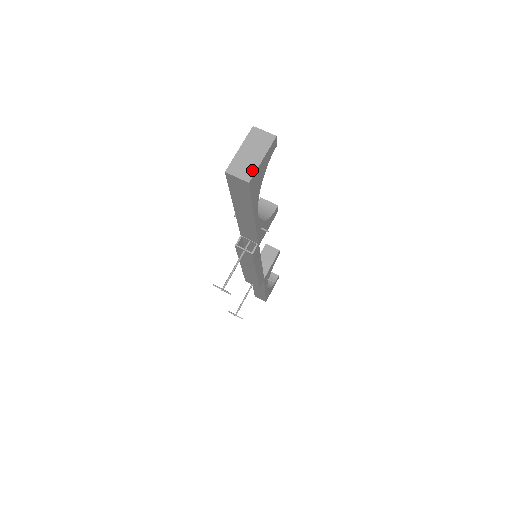
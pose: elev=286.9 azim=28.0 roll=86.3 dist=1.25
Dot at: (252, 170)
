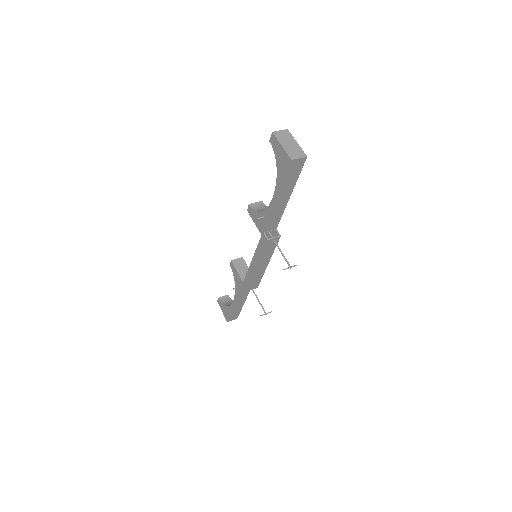
Dot at: (300, 150)
